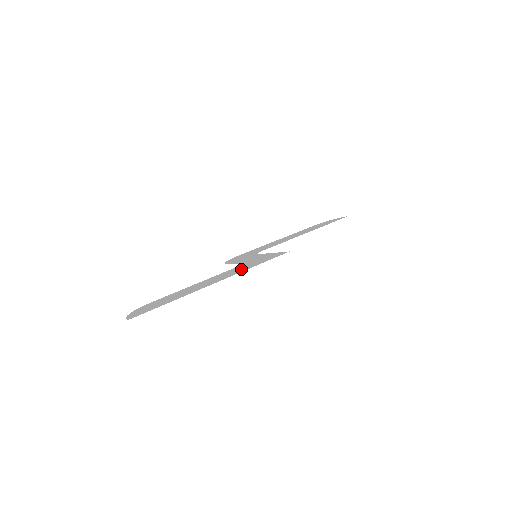
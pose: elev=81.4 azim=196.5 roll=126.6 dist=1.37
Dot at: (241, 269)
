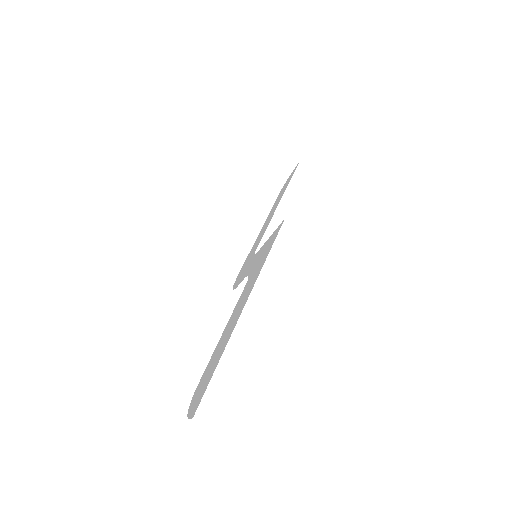
Dot at: (256, 273)
